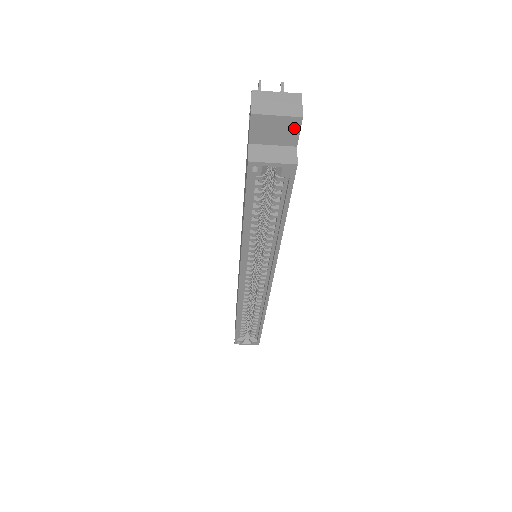
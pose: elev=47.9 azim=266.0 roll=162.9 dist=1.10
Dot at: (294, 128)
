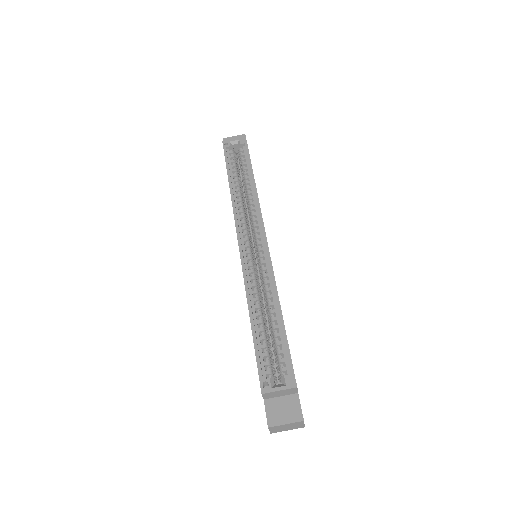
Dot at: occluded
